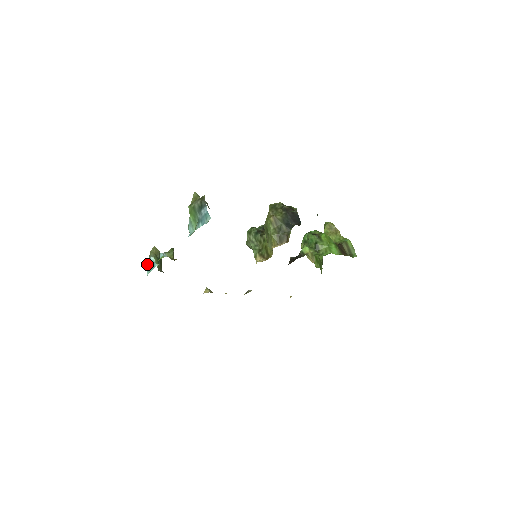
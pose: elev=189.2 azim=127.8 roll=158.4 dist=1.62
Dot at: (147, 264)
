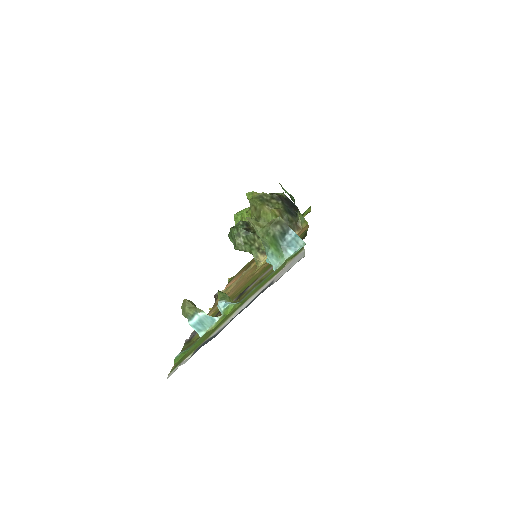
Dot at: (194, 324)
